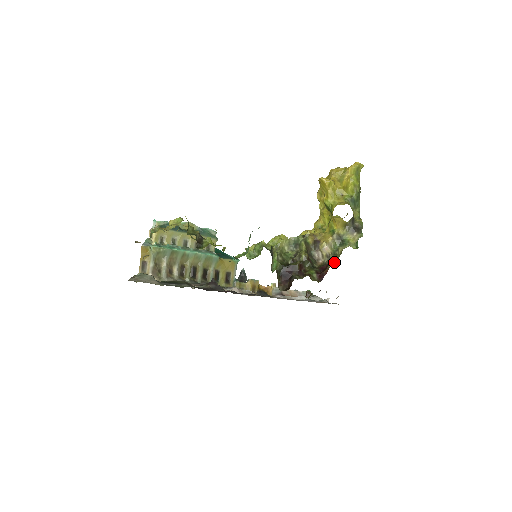
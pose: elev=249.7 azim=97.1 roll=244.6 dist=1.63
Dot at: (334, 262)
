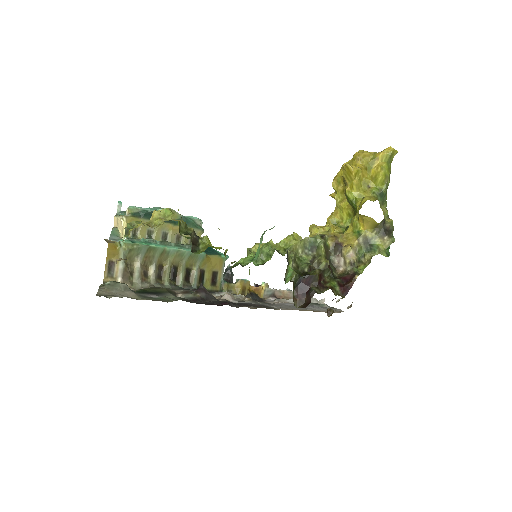
Dot at: (361, 272)
